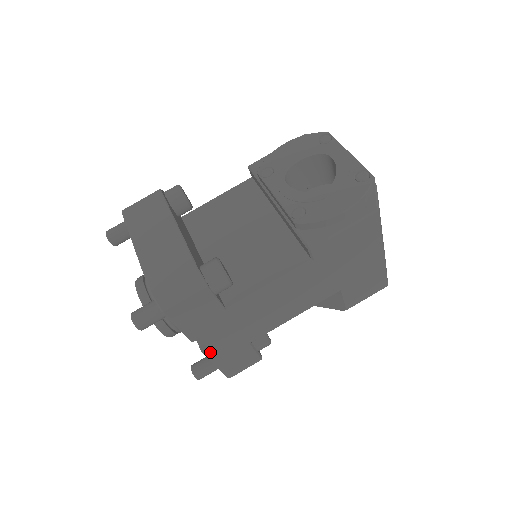
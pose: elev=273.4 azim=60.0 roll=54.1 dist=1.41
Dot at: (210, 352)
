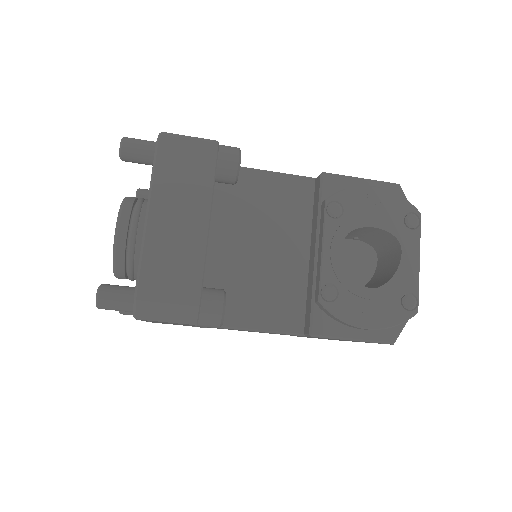
Dot at: occluded
